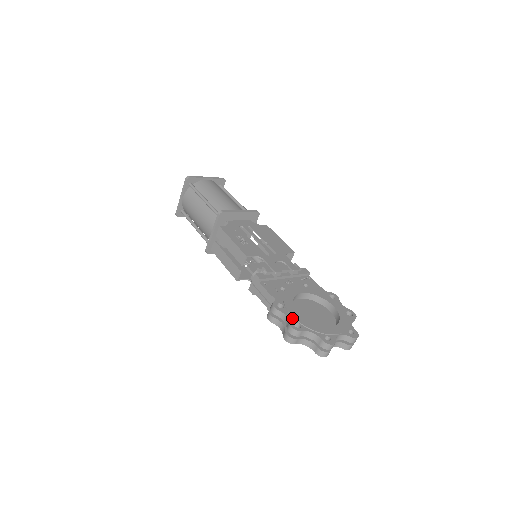
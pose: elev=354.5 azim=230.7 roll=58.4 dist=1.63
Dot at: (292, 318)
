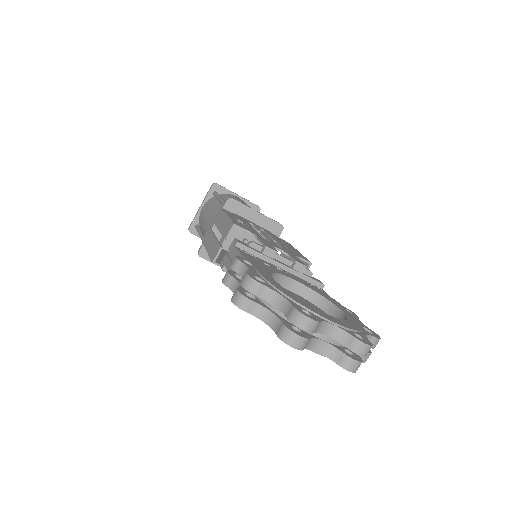
Dot at: (257, 273)
